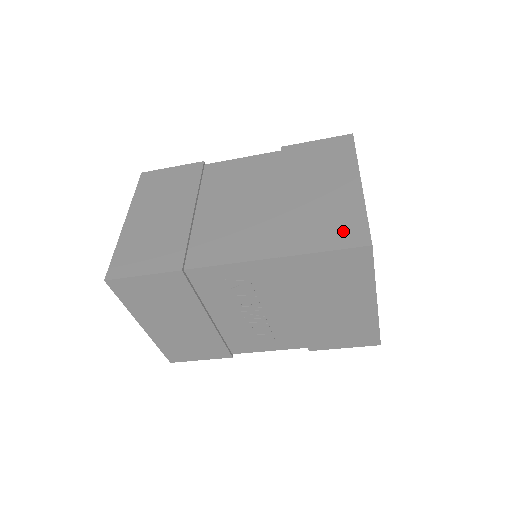
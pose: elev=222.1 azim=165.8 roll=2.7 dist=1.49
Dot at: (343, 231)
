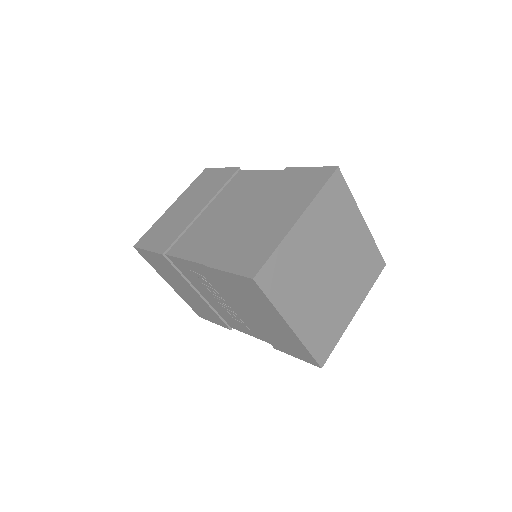
Dot at: (250, 259)
